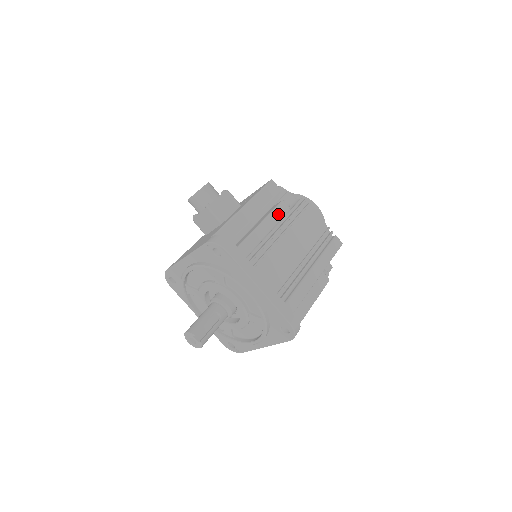
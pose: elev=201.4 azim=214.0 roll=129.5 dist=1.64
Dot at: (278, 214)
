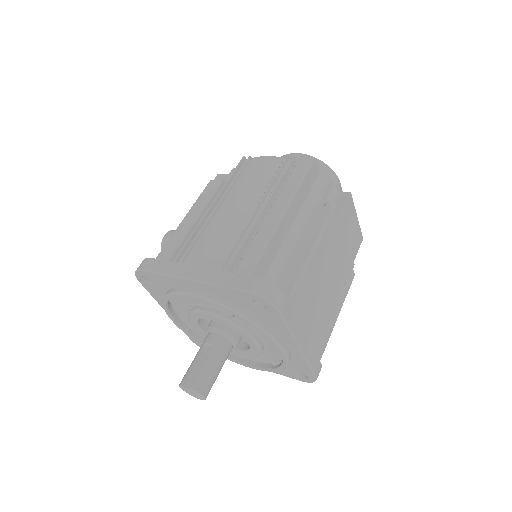
Dot at: (206, 195)
